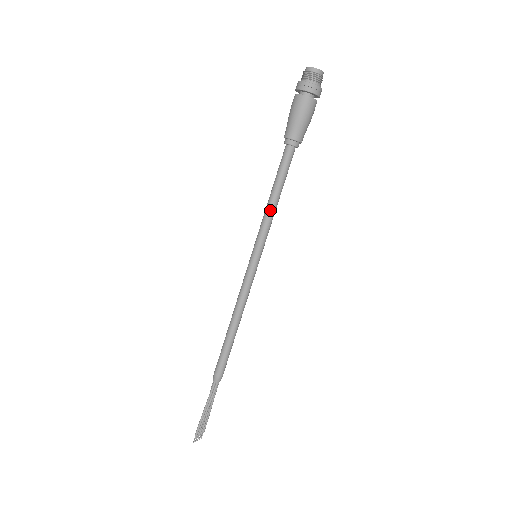
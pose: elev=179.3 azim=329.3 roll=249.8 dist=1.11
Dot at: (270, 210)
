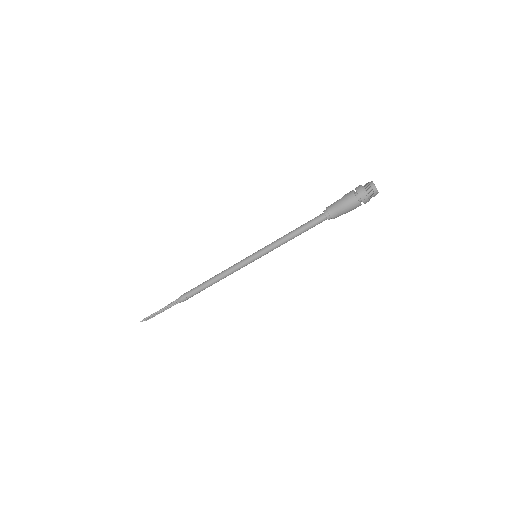
Dot at: (285, 240)
